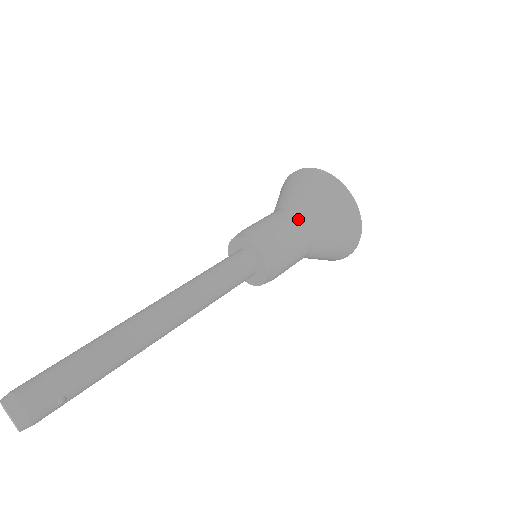
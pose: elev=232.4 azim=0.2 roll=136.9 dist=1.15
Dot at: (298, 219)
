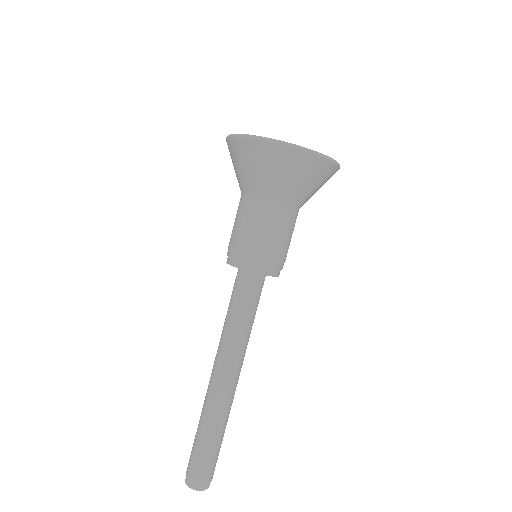
Dot at: (259, 205)
